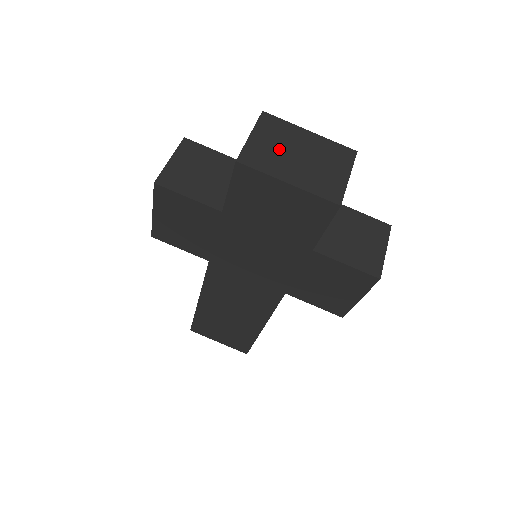
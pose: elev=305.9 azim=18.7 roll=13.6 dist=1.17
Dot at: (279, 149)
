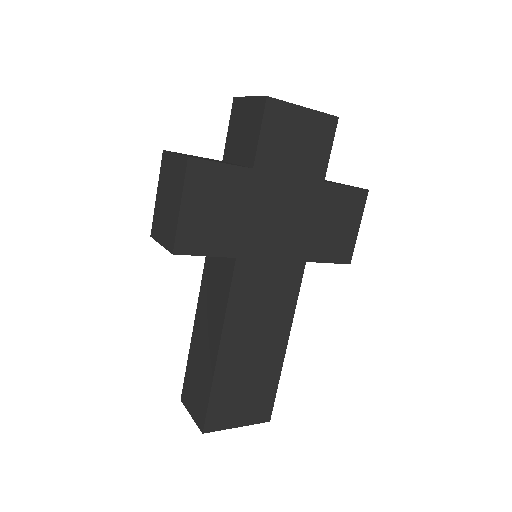
Dot at: occluded
